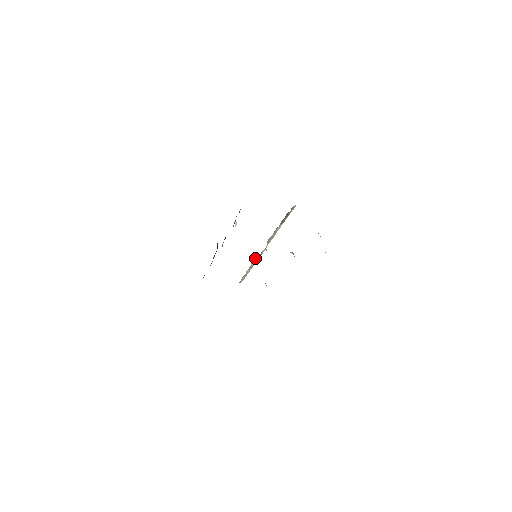
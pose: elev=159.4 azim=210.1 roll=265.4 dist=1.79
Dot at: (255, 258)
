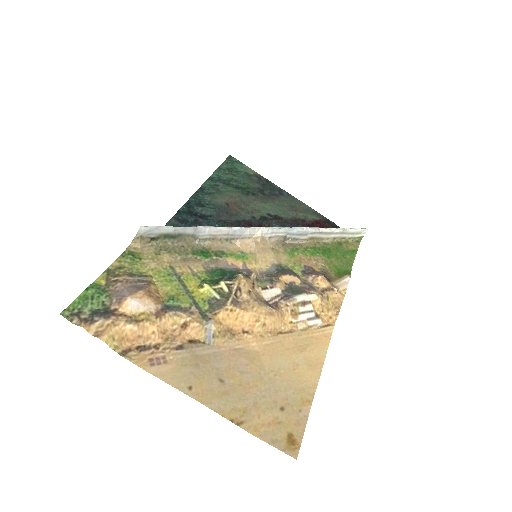
Dot at: (286, 240)
